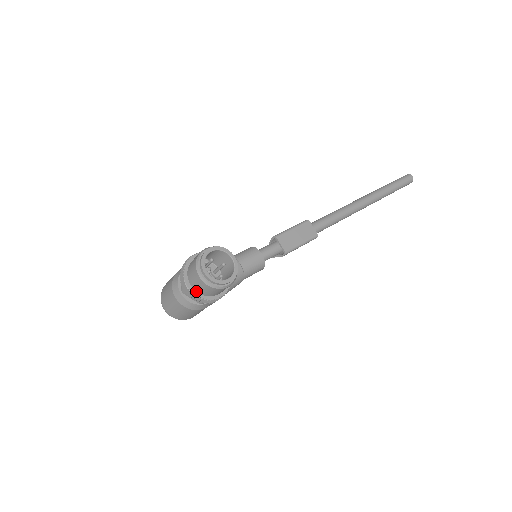
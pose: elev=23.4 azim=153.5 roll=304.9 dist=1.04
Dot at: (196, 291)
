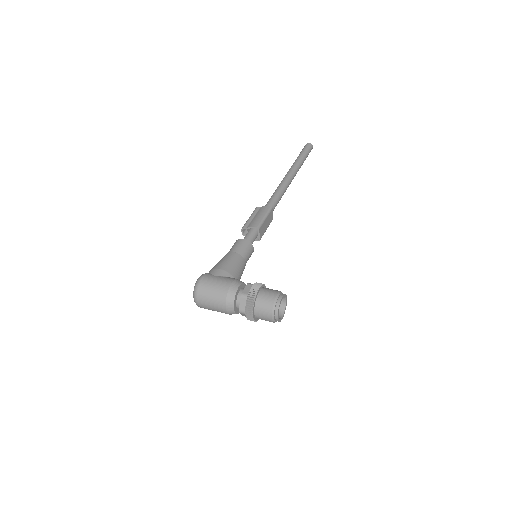
Dot at: (255, 317)
